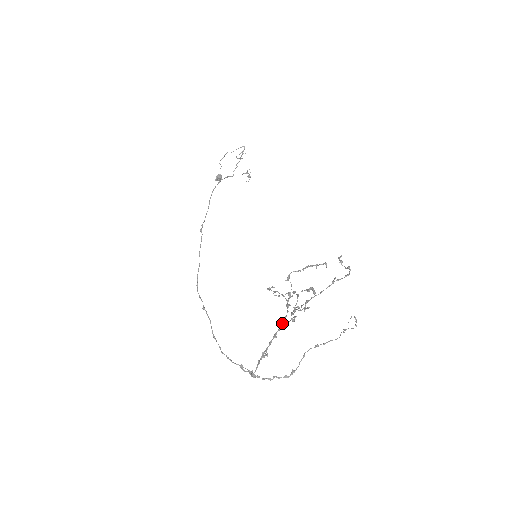
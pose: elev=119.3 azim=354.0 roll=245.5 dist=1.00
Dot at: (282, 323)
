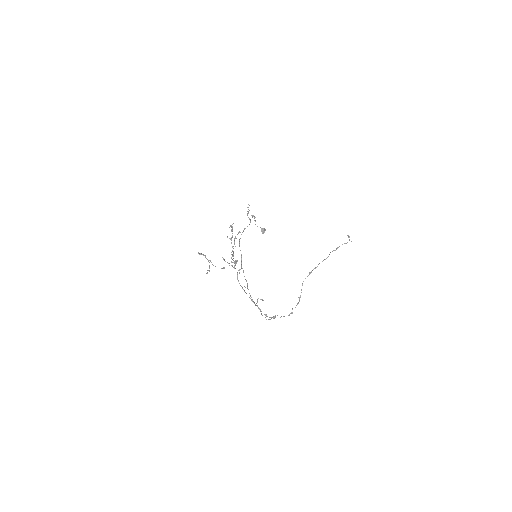
Dot at: (237, 278)
